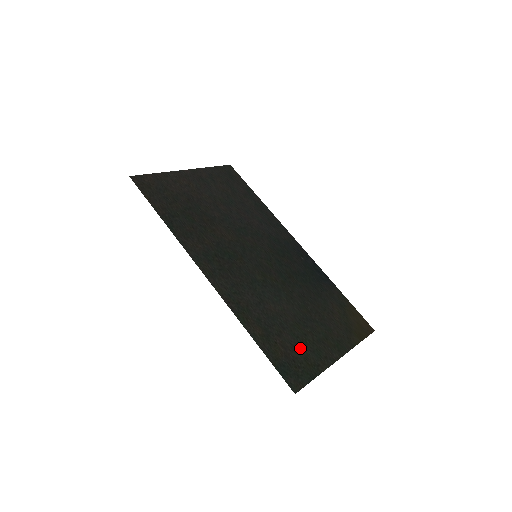
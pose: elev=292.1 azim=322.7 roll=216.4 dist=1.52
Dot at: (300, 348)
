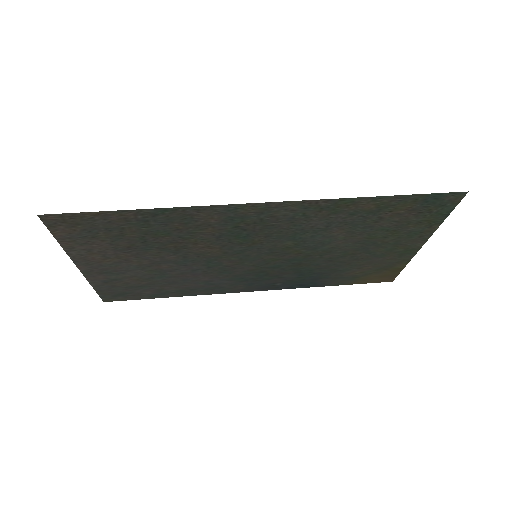
Dot at: (403, 225)
